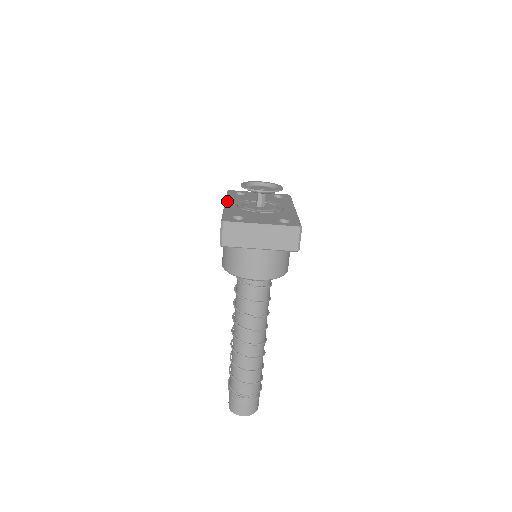
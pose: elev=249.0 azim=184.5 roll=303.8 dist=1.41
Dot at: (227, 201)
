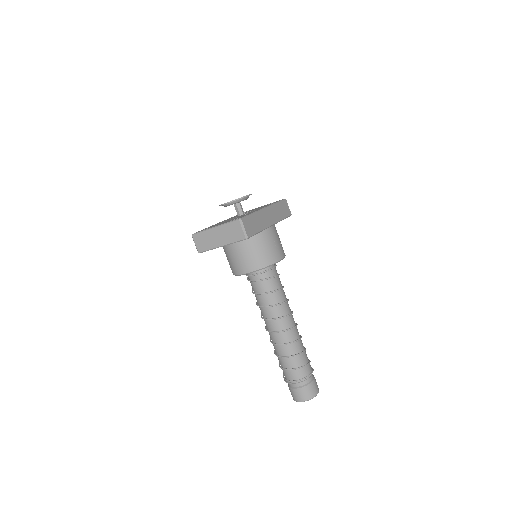
Dot at: occluded
